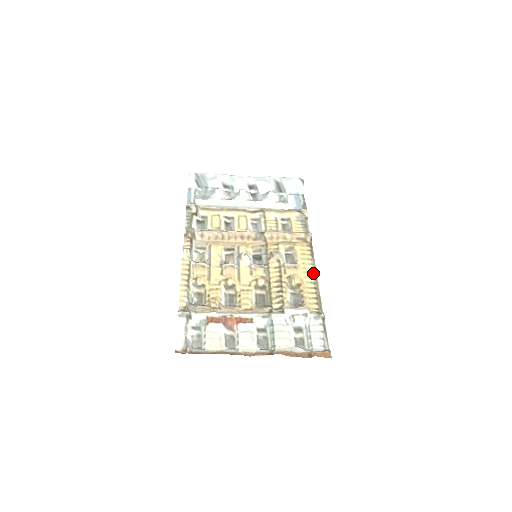
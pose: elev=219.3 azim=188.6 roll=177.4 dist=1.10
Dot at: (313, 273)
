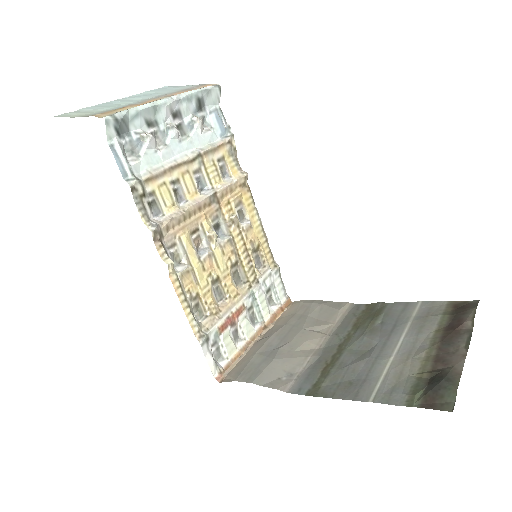
Dot at: (261, 224)
